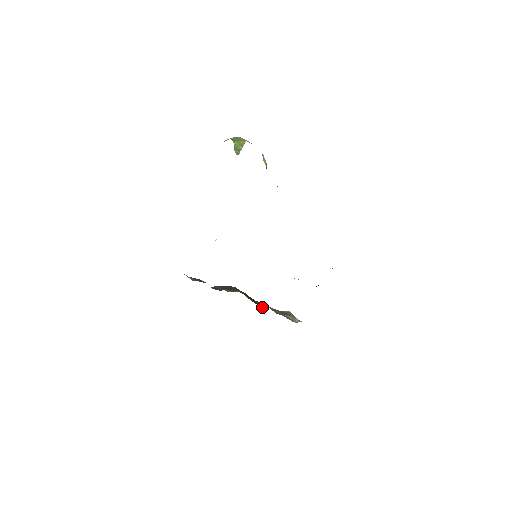
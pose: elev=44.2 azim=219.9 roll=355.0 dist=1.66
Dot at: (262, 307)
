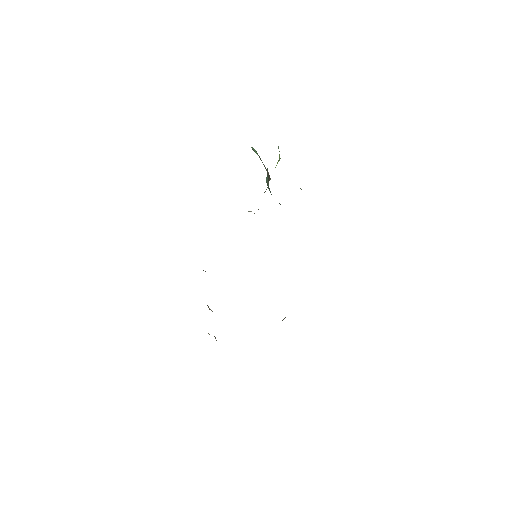
Dot at: (209, 309)
